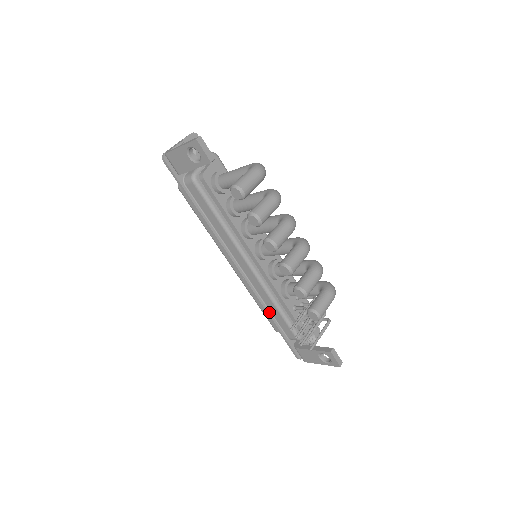
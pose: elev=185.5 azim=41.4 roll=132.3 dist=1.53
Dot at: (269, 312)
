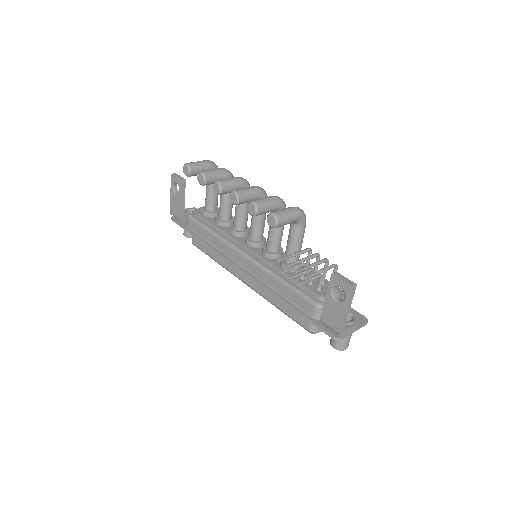
Dot at: (280, 296)
